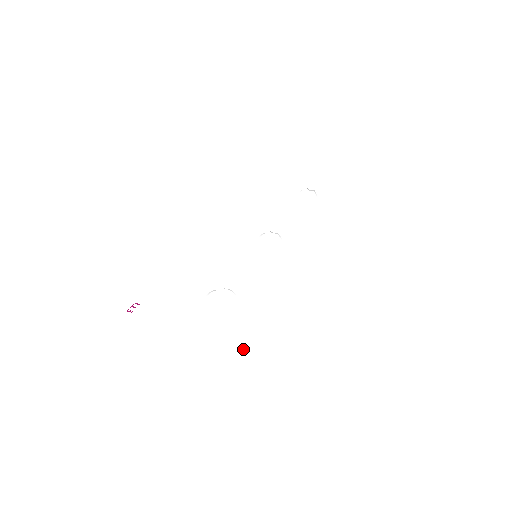
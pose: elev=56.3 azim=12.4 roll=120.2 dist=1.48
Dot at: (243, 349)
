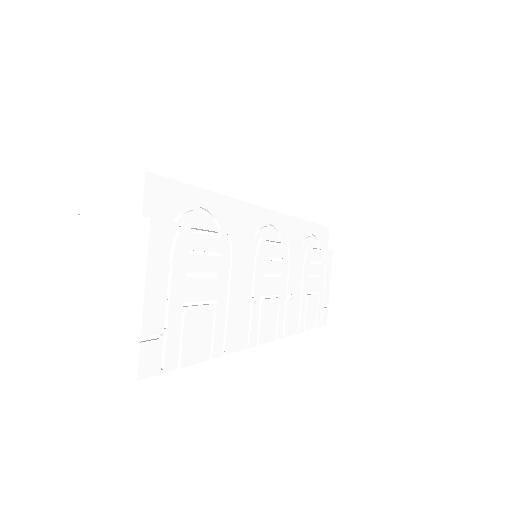
Dot at: (213, 342)
